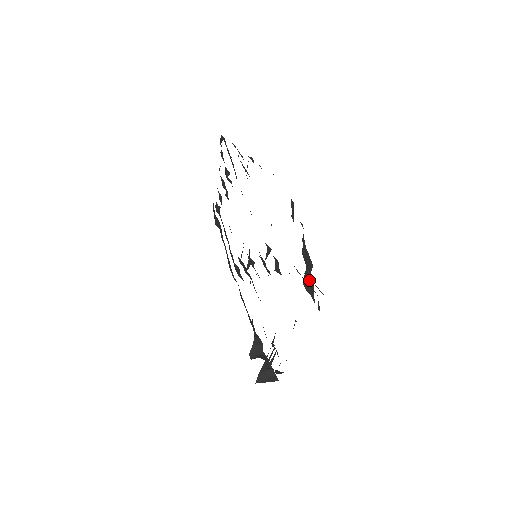
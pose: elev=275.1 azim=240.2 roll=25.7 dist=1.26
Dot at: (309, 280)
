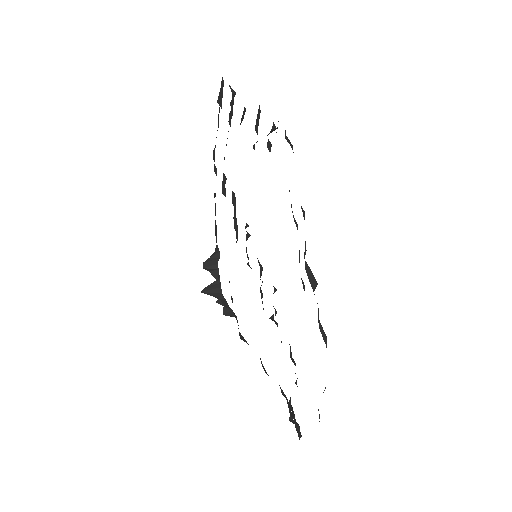
Dot at: occluded
